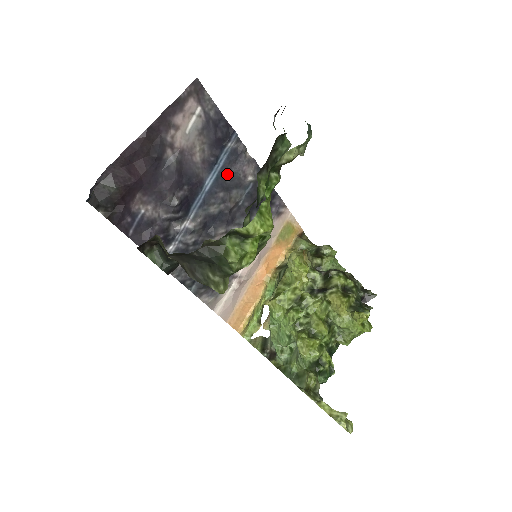
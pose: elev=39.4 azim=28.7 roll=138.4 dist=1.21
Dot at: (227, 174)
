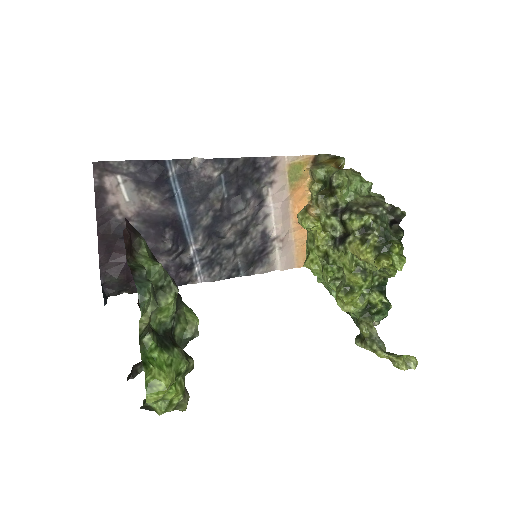
Dot at: (192, 191)
